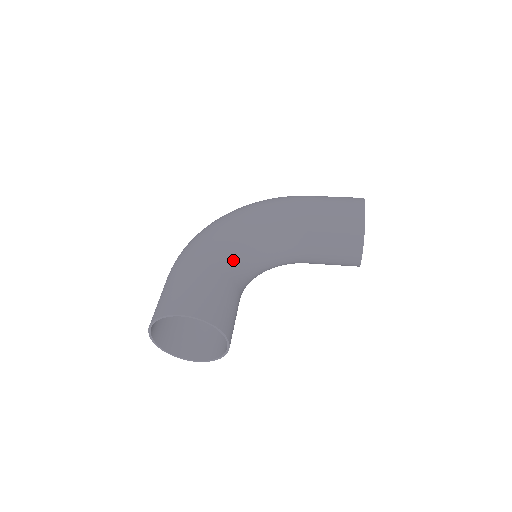
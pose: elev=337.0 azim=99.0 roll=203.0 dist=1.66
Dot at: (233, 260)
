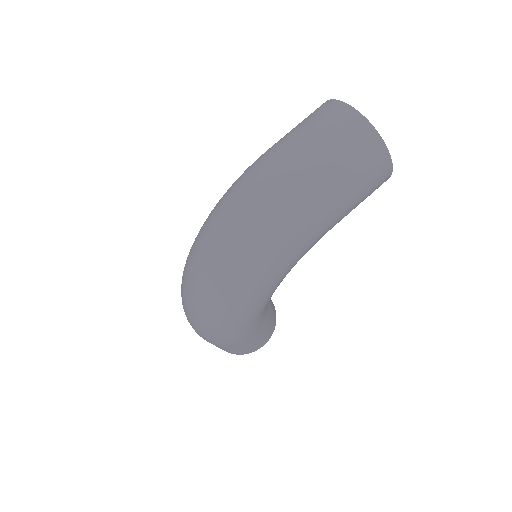
Dot at: occluded
